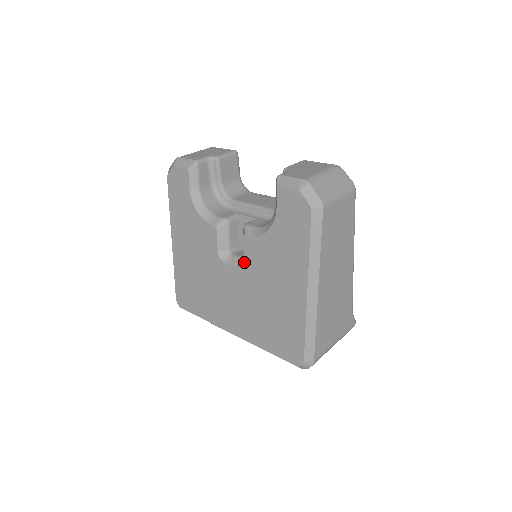
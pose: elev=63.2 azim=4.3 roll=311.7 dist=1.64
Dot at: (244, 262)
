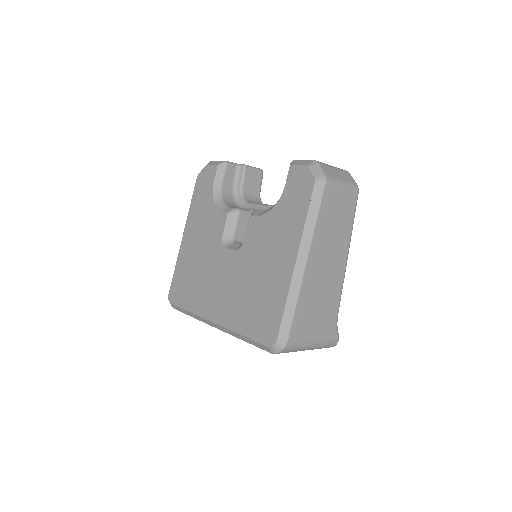
Dot at: (244, 243)
